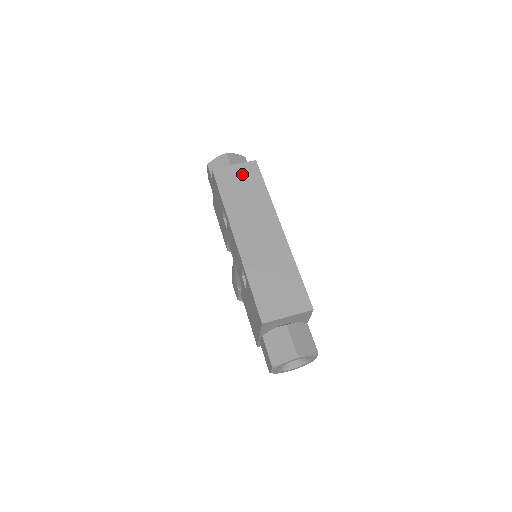
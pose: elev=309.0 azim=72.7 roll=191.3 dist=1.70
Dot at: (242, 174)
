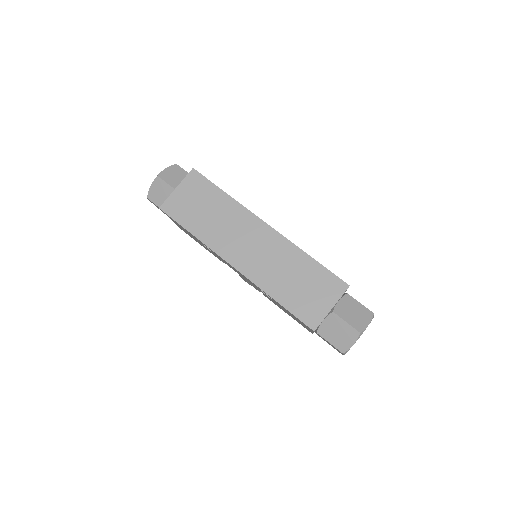
Dot at: (191, 193)
